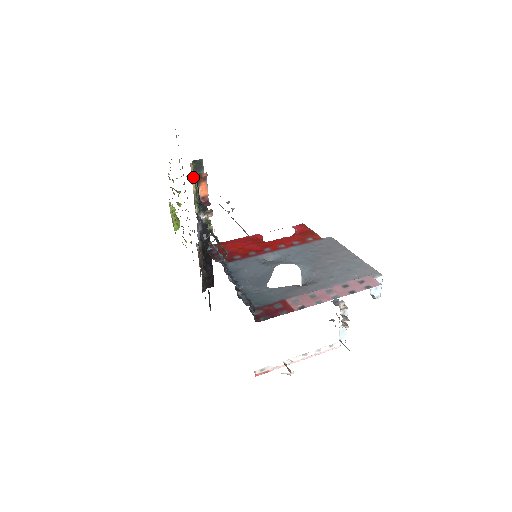
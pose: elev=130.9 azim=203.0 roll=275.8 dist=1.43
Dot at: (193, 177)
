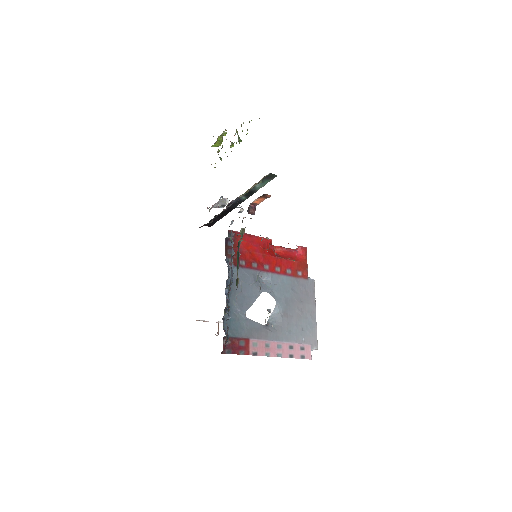
Dot at: occluded
